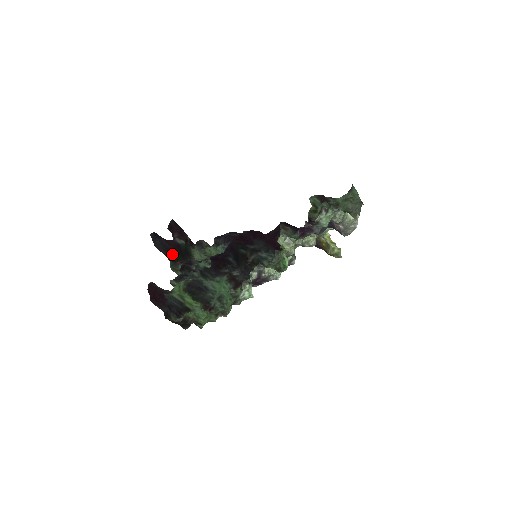
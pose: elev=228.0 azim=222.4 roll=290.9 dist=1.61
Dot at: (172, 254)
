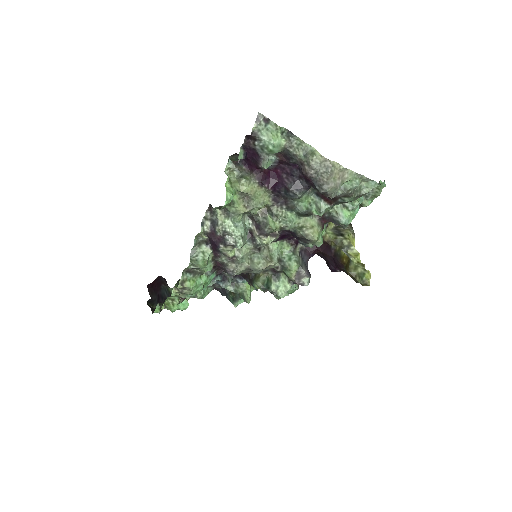
Dot at: occluded
